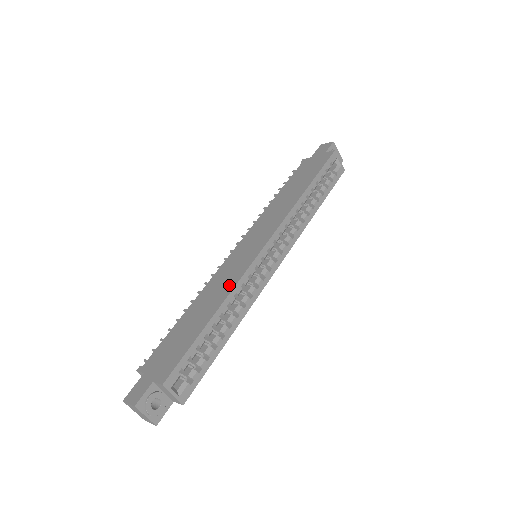
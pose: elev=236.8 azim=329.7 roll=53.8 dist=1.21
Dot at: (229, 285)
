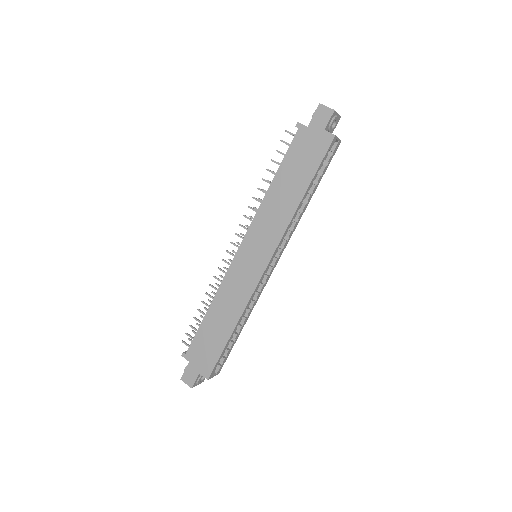
Dot at: (240, 303)
